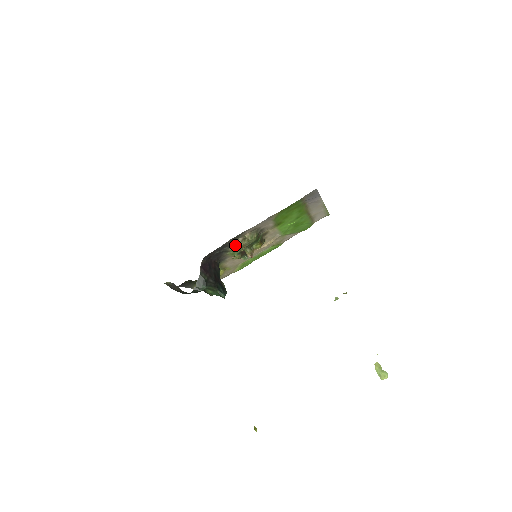
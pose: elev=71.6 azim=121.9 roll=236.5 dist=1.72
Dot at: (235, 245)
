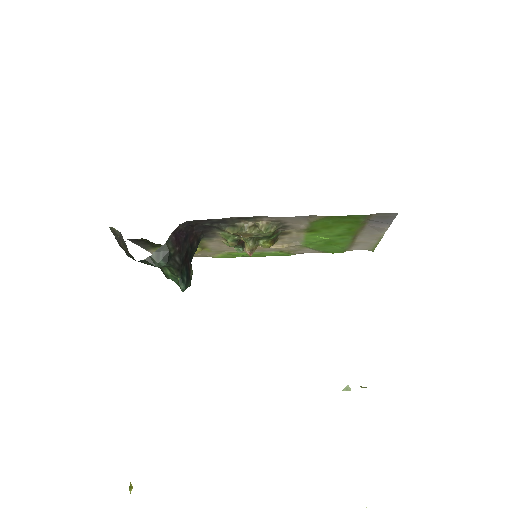
Dot at: (238, 227)
